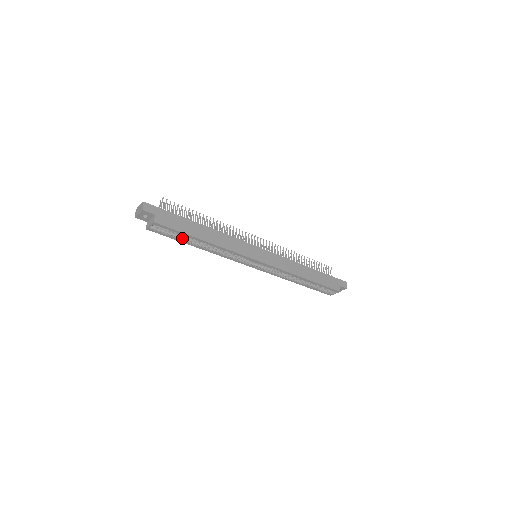
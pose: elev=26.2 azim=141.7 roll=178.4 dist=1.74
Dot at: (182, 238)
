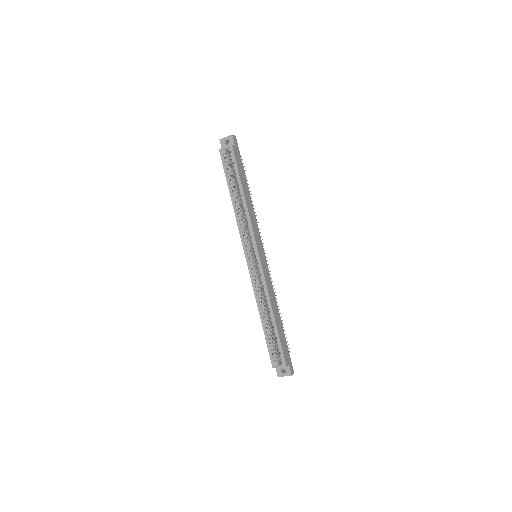
Dot at: (231, 179)
